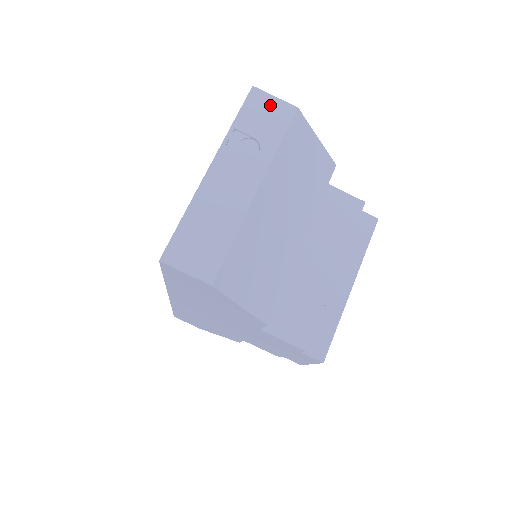
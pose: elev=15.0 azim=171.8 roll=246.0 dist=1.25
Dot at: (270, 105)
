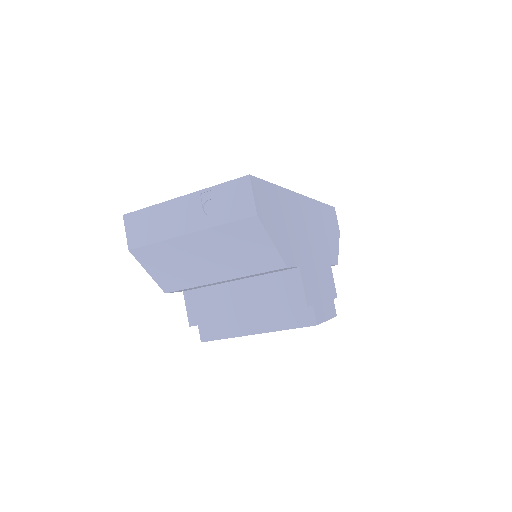
Dot at: (245, 196)
